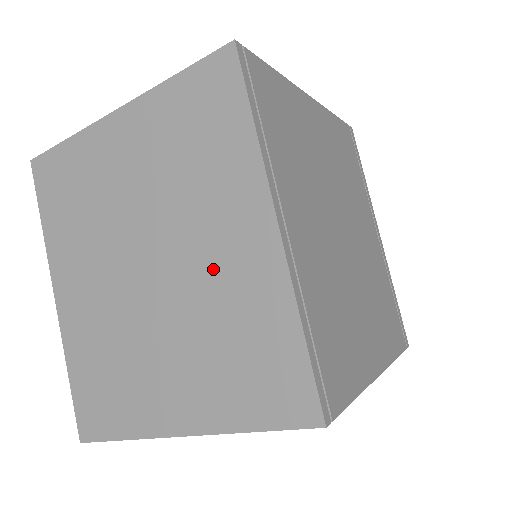
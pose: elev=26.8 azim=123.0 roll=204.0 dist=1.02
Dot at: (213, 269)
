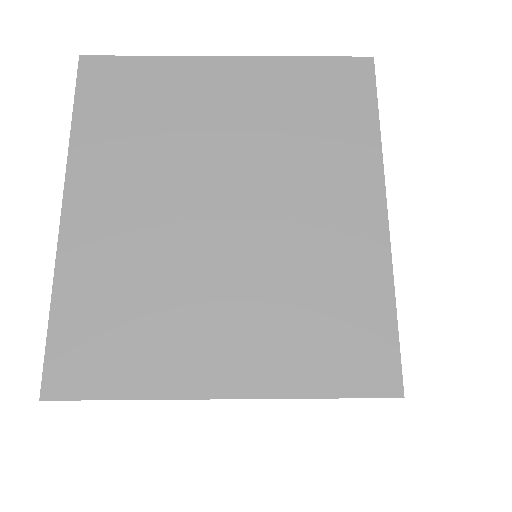
Dot at: (309, 230)
